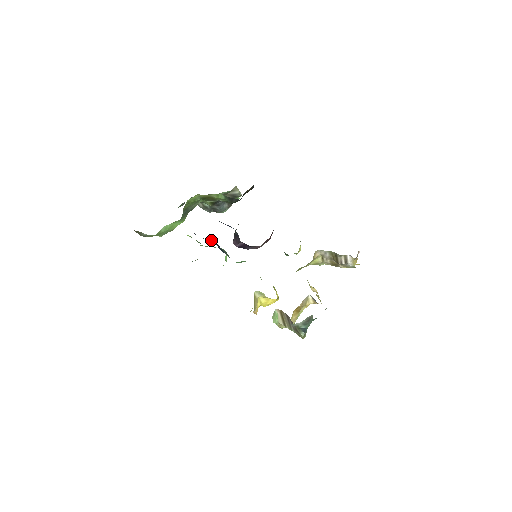
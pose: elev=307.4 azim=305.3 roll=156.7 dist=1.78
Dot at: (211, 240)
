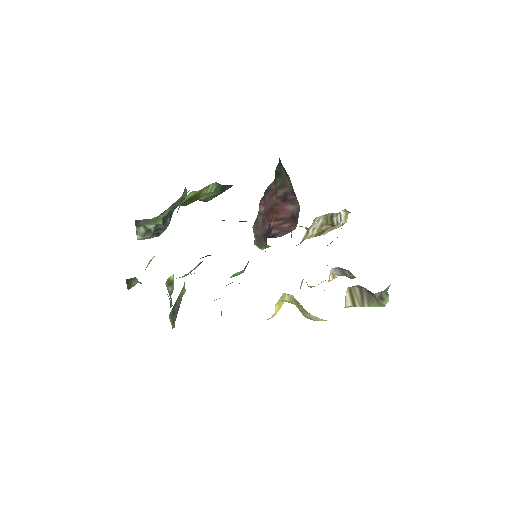
Dot at: occluded
